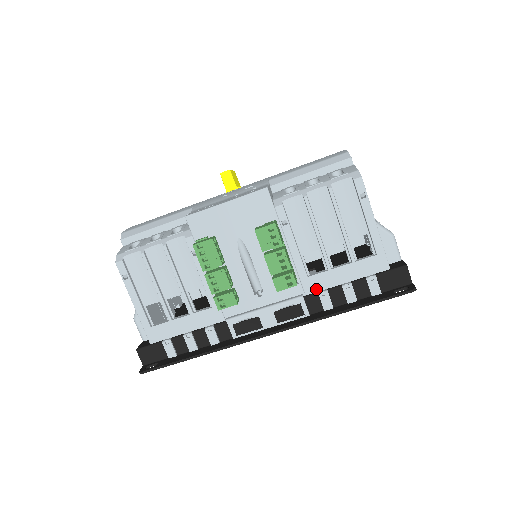
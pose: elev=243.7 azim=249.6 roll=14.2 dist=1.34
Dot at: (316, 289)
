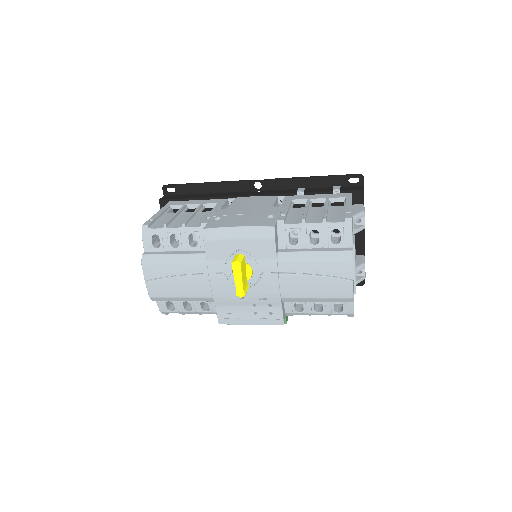
Dot at: occluded
